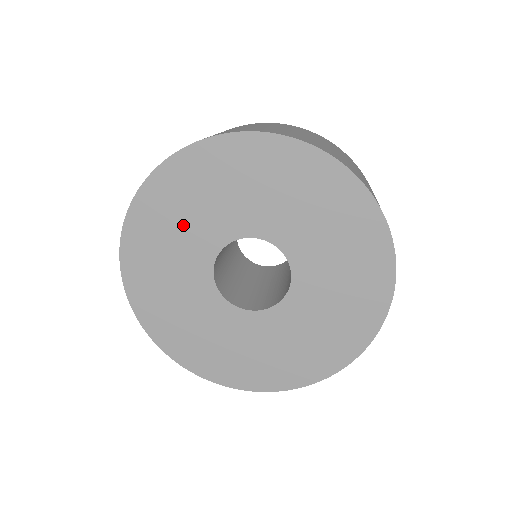
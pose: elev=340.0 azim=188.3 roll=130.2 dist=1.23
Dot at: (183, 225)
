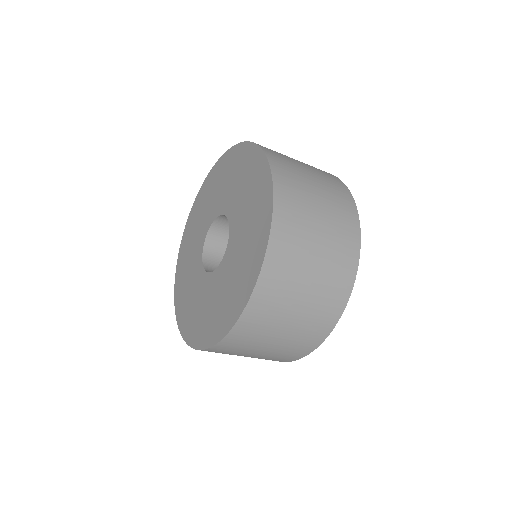
Dot at: (215, 193)
